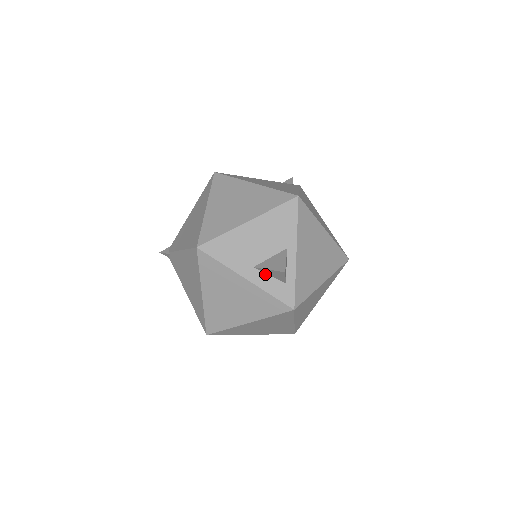
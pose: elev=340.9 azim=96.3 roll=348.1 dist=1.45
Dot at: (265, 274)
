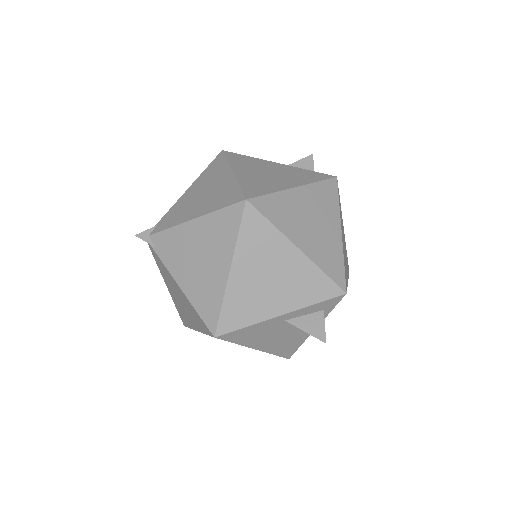
Dot at: occluded
